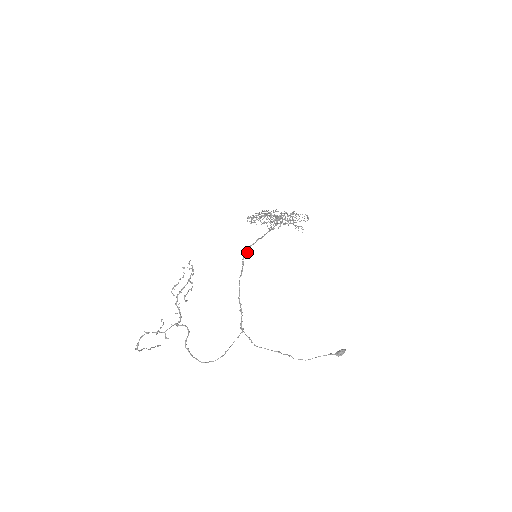
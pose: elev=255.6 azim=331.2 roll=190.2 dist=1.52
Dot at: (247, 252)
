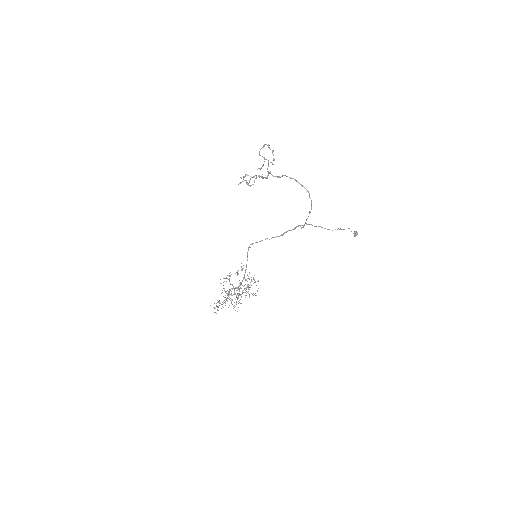
Dot at: (250, 247)
